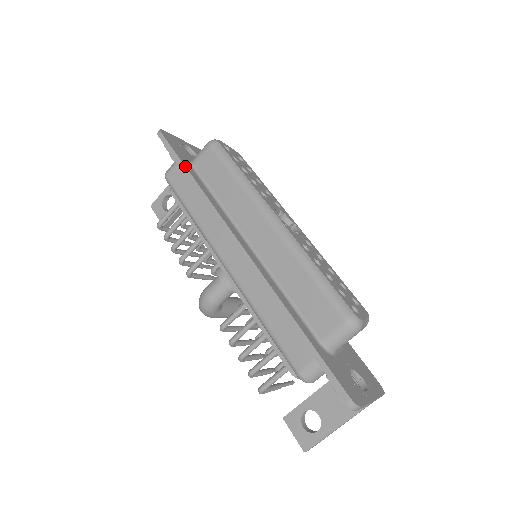
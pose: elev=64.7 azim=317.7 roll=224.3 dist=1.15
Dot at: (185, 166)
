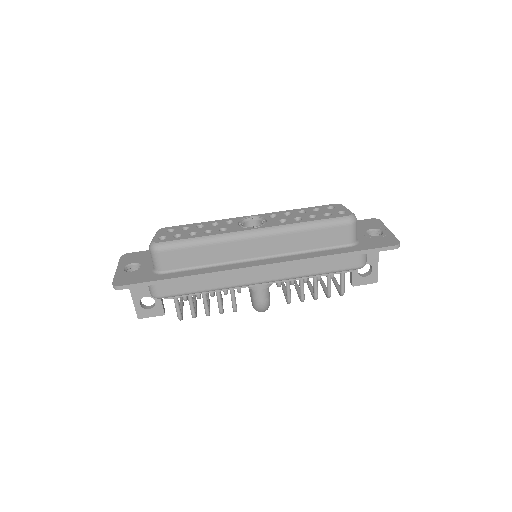
Dot at: (168, 279)
